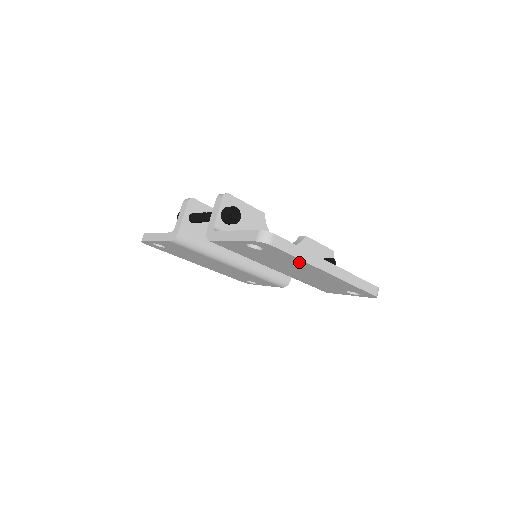
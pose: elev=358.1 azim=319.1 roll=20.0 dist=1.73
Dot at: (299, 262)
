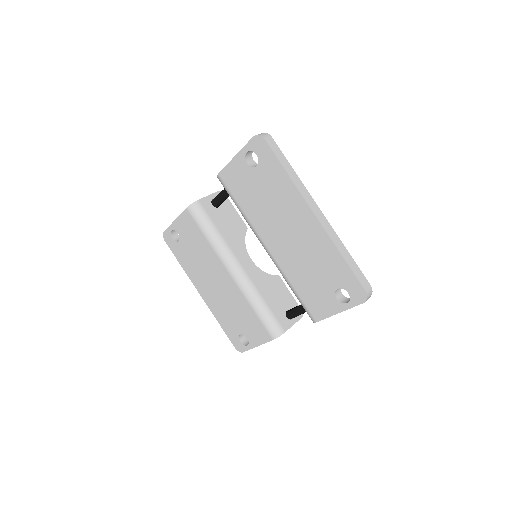
Dot at: (287, 188)
